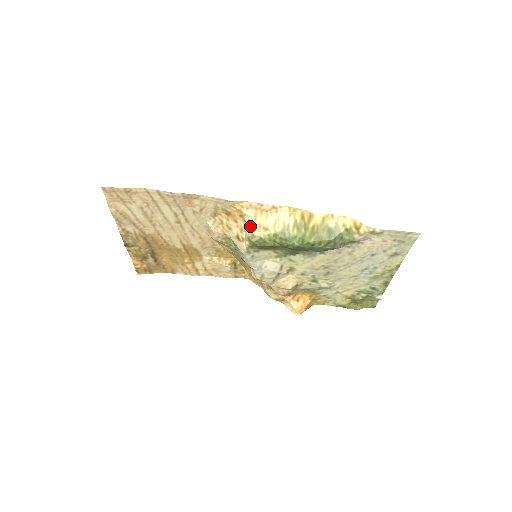
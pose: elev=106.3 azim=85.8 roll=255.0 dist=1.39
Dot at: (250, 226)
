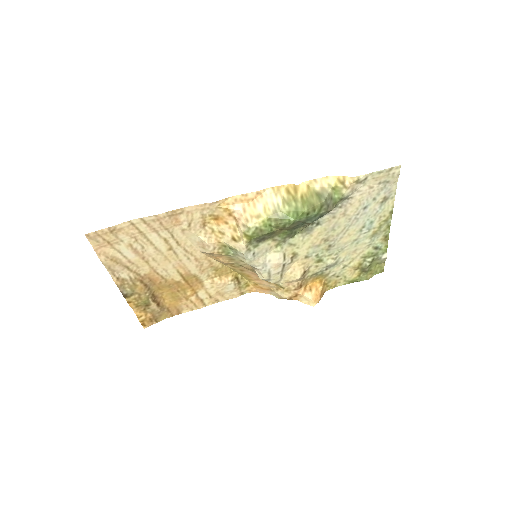
Dot at: (242, 220)
